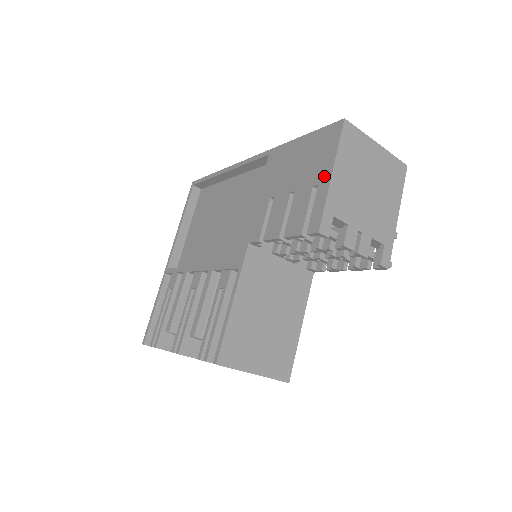
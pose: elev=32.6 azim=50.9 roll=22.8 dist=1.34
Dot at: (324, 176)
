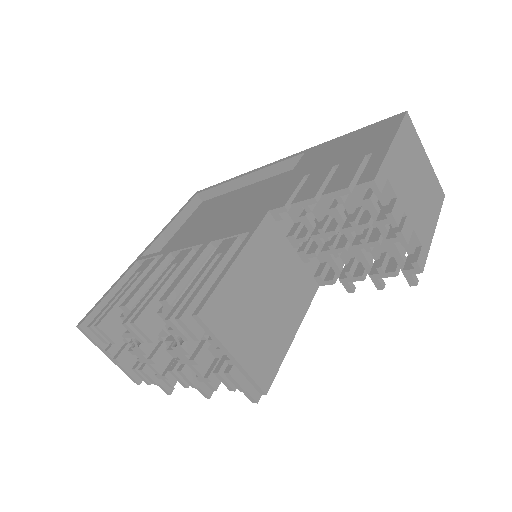
Dot at: (381, 146)
